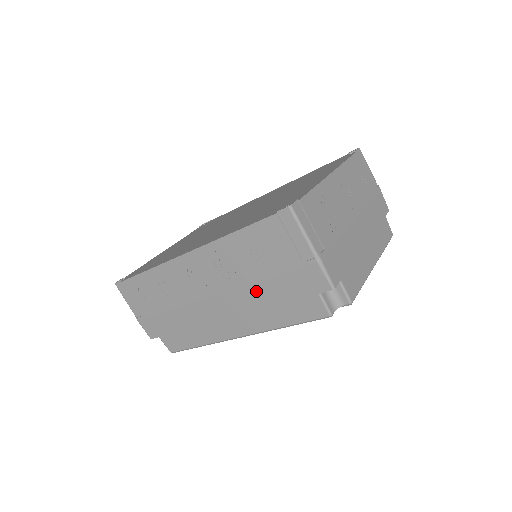
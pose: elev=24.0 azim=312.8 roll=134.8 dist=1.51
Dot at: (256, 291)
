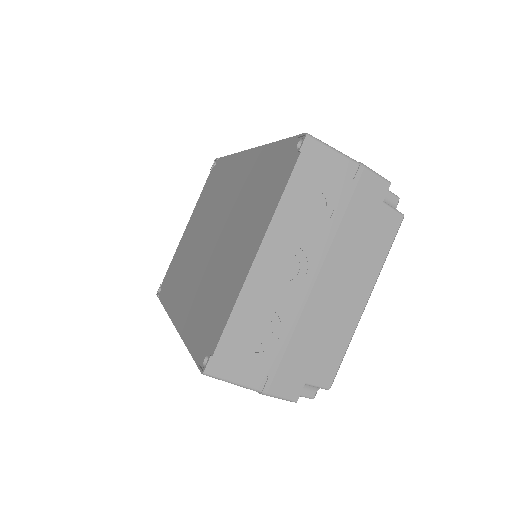
Dot at: occluded
